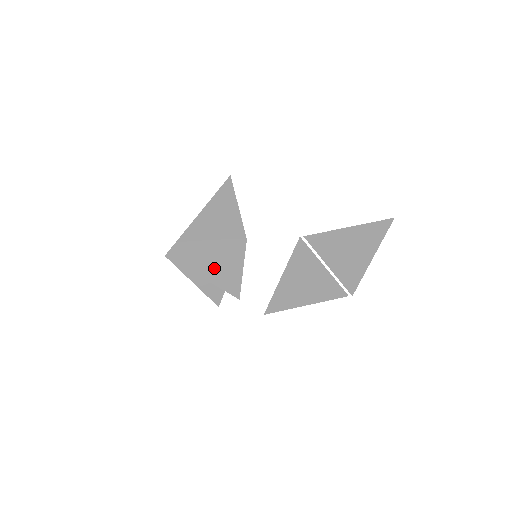
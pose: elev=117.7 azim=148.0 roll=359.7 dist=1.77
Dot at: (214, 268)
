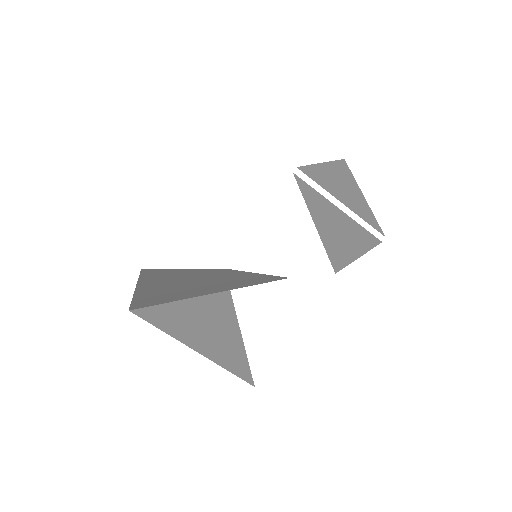
Dot at: (218, 286)
